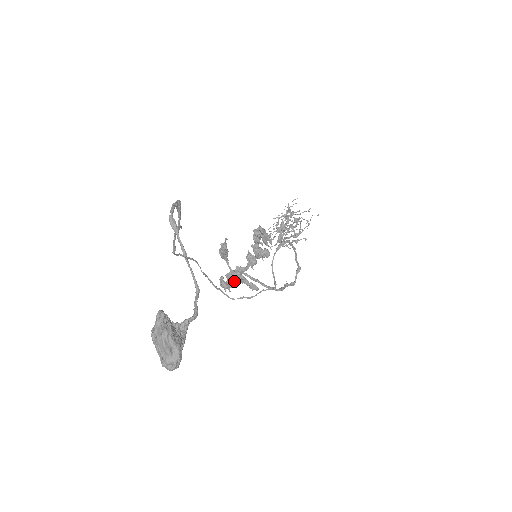
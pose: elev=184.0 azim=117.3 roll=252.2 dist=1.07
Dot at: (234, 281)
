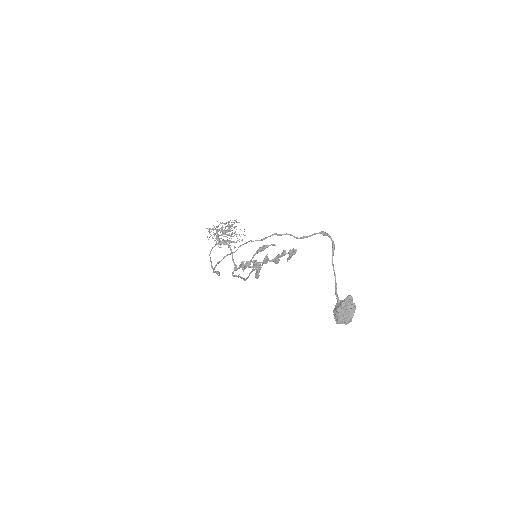
Dot at: (248, 267)
